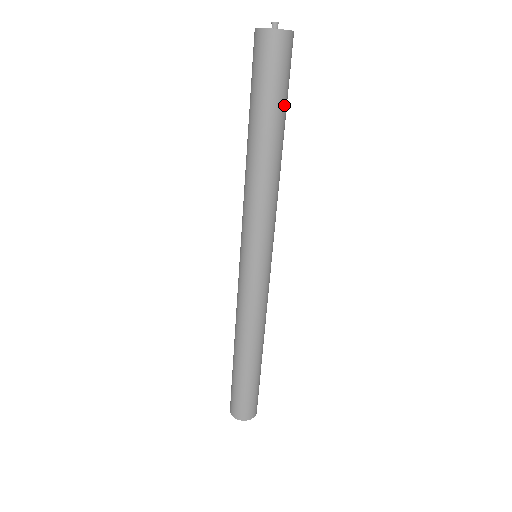
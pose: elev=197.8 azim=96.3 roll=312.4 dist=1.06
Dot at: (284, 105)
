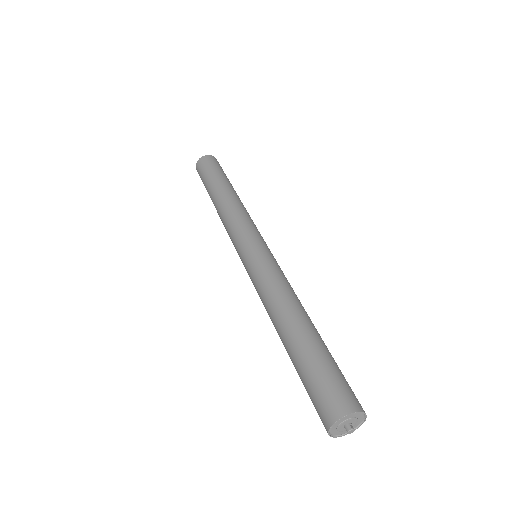
Dot at: (220, 176)
